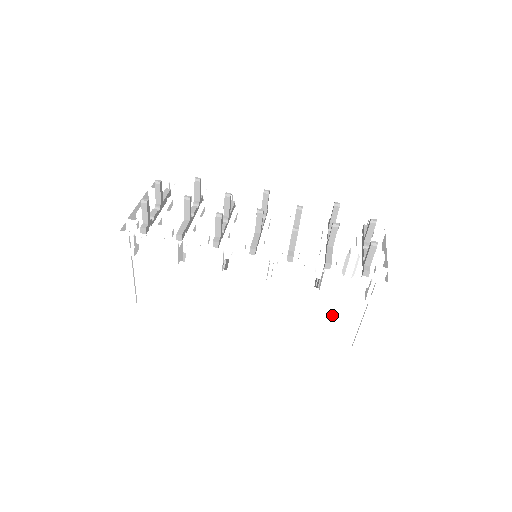
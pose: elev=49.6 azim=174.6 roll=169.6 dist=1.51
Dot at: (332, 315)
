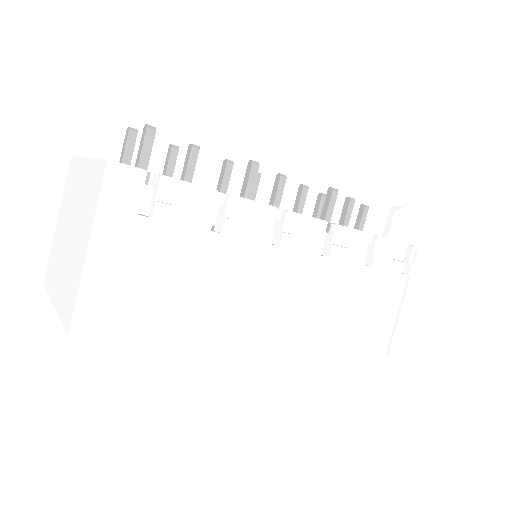
Dot at: (375, 304)
